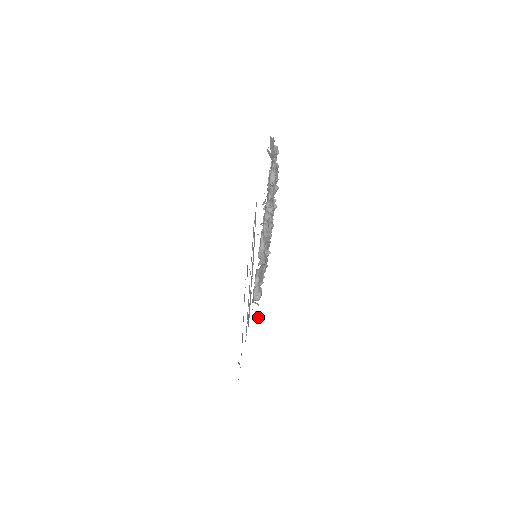
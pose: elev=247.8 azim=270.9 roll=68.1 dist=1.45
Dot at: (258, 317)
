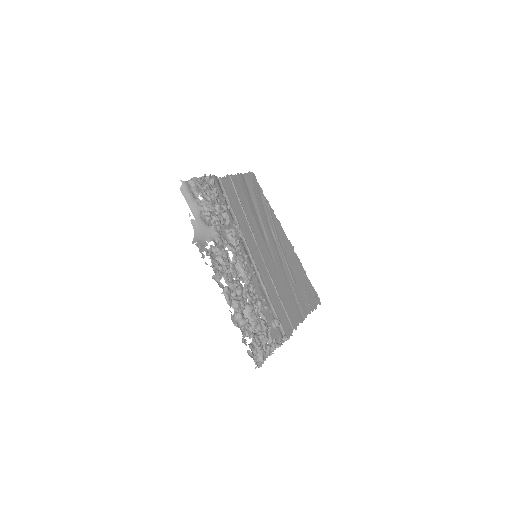
Dot at: occluded
